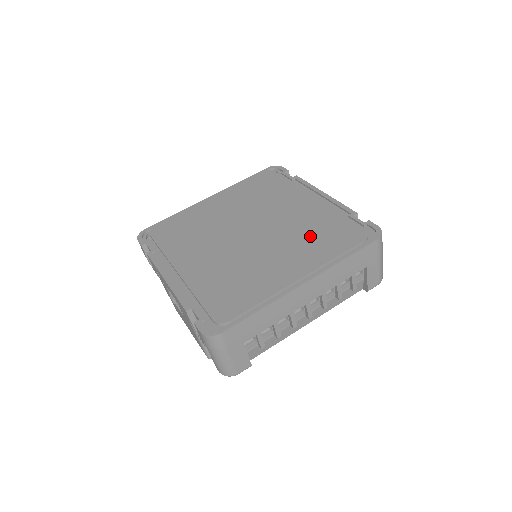
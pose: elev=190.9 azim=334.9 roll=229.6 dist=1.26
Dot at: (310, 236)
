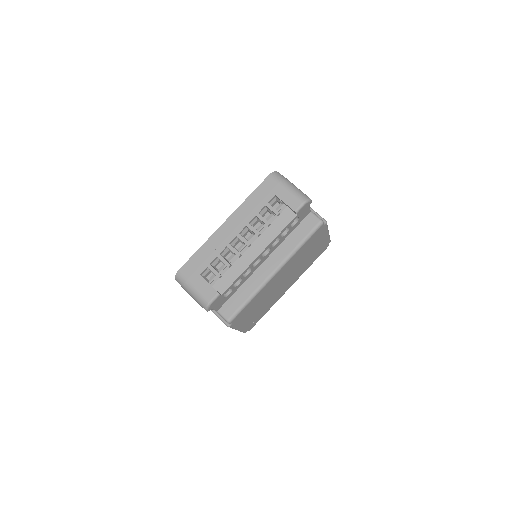
Dot at: occluded
